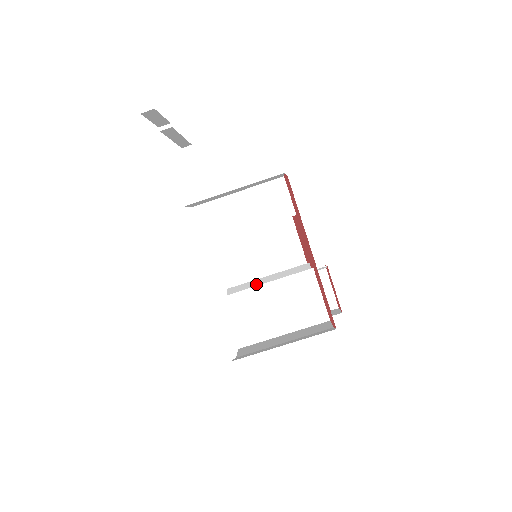
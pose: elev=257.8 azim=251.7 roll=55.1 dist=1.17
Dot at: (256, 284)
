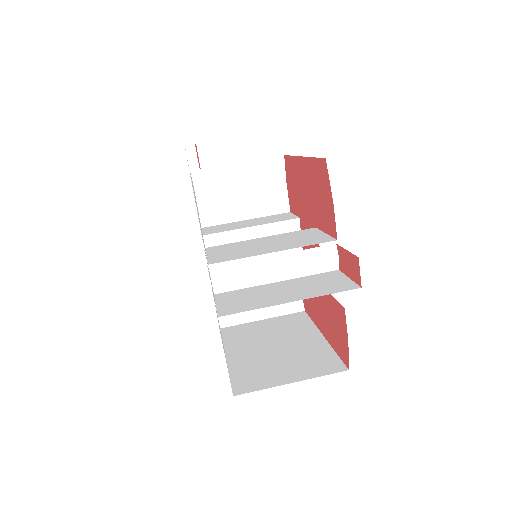
Dot at: (253, 287)
